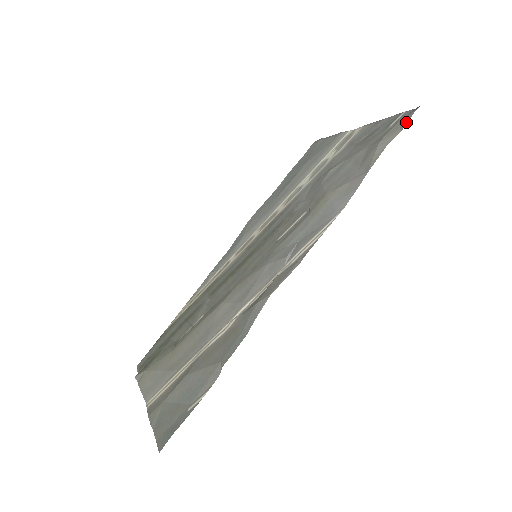
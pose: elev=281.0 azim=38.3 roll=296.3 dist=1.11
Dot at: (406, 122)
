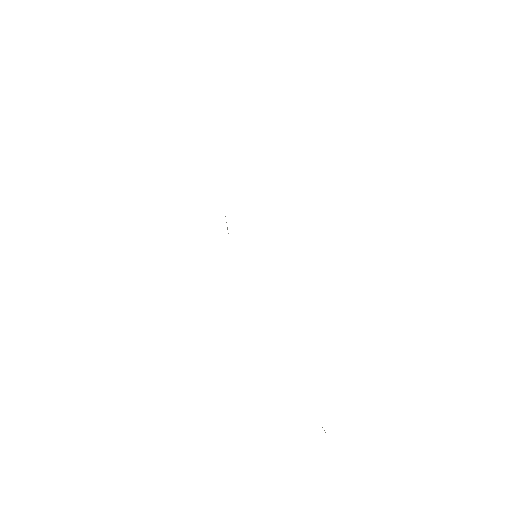
Dot at: occluded
